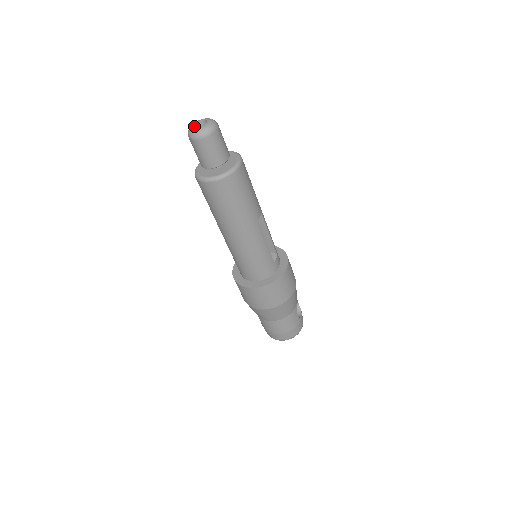
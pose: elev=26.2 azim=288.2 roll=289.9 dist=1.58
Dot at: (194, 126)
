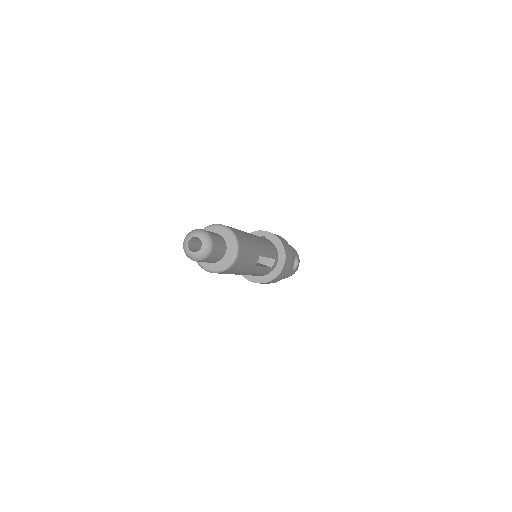
Dot at: (189, 242)
